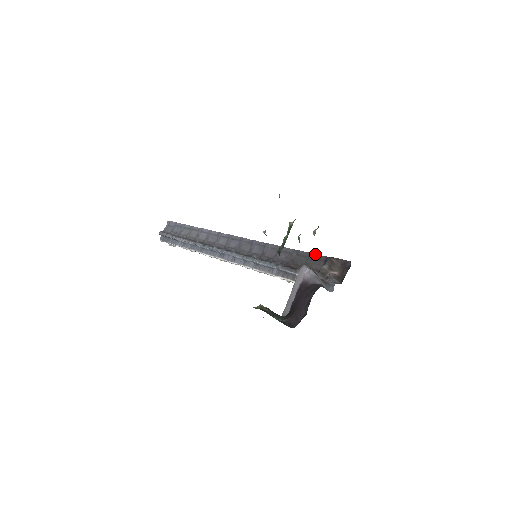
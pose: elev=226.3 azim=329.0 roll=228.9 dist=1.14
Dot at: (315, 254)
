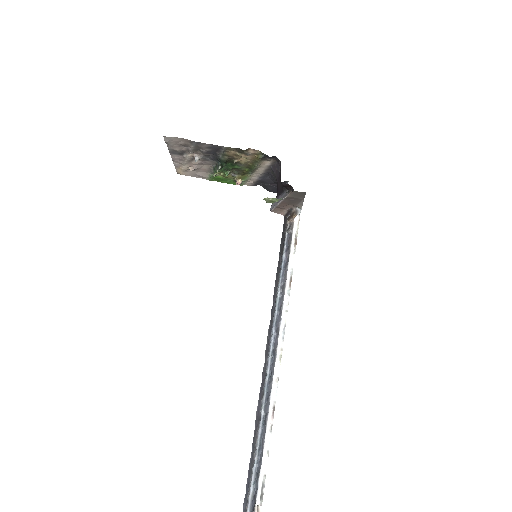
Dot at: occluded
